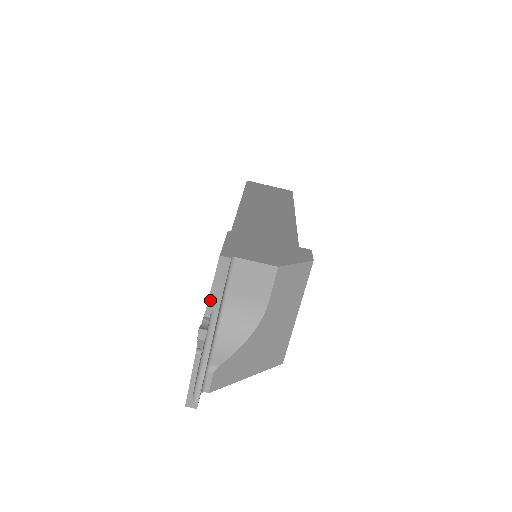
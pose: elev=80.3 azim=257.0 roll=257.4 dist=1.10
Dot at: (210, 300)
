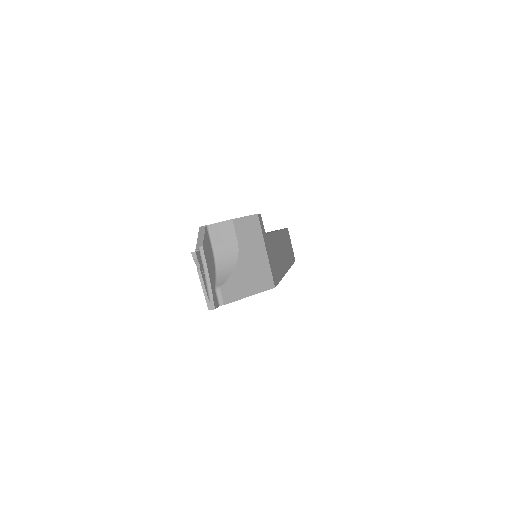
Dot at: (197, 244)
